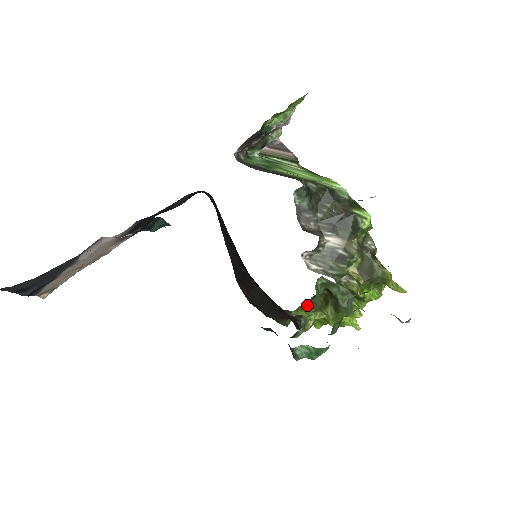
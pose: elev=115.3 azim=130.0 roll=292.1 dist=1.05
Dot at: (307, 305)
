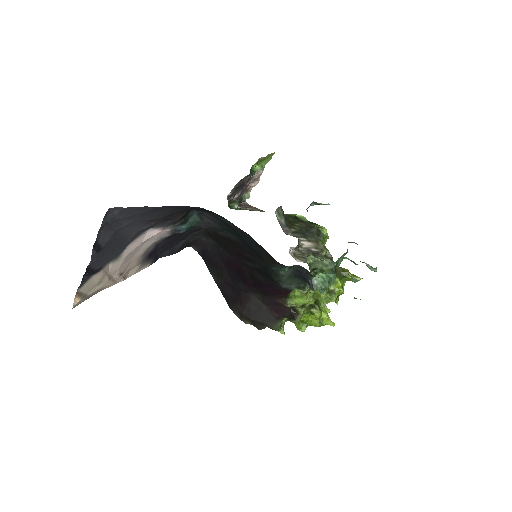
Dot at: occluded
